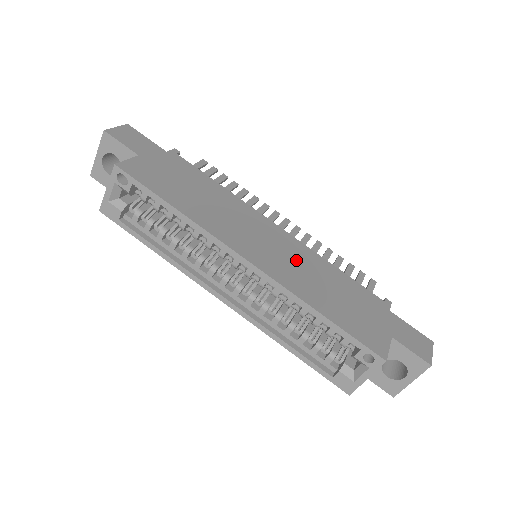
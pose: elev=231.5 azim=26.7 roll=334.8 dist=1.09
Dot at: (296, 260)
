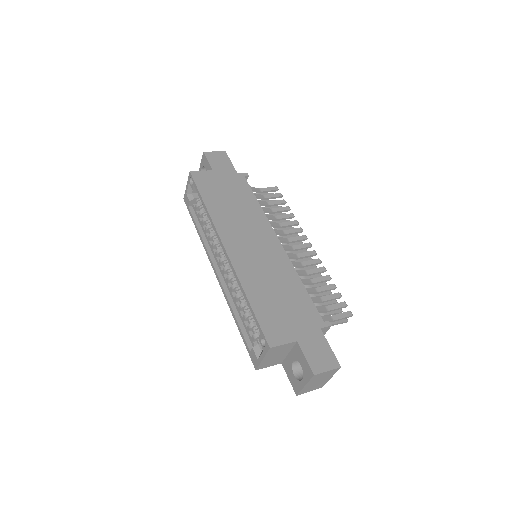
Dot at: (268, 264)
